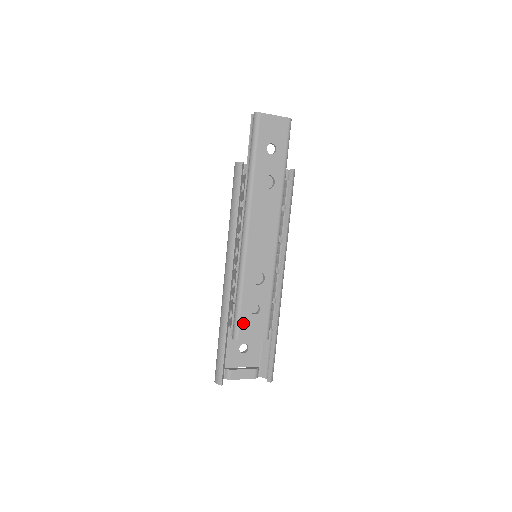
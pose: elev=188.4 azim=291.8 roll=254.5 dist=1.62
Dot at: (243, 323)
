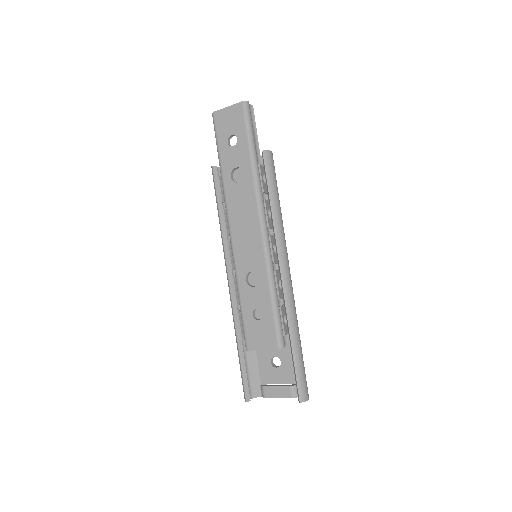
Dot at: (249, 331)
